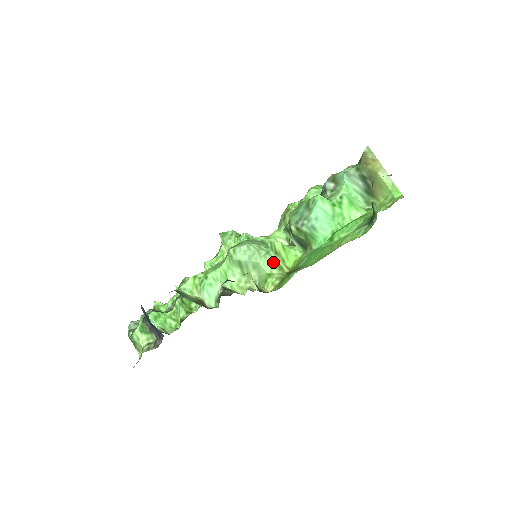
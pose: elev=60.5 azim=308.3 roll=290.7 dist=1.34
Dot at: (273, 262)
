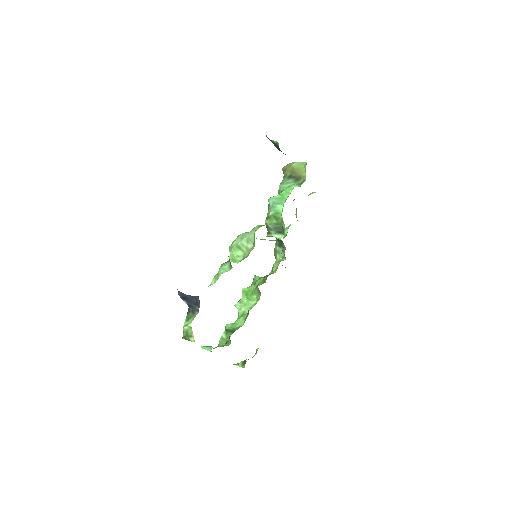
Dot at: (255, 228)
